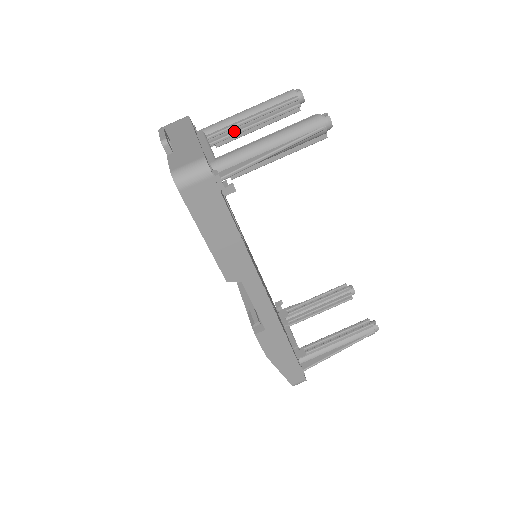
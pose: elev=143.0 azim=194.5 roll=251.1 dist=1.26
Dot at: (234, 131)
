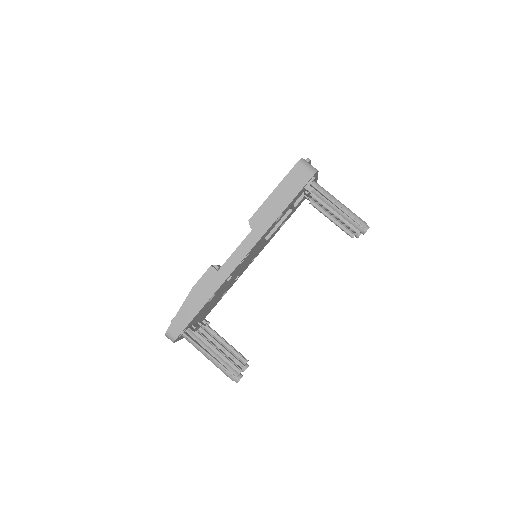
Dot at: occluded
